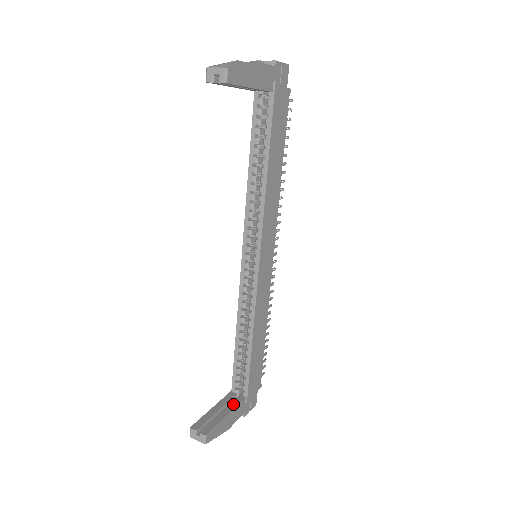
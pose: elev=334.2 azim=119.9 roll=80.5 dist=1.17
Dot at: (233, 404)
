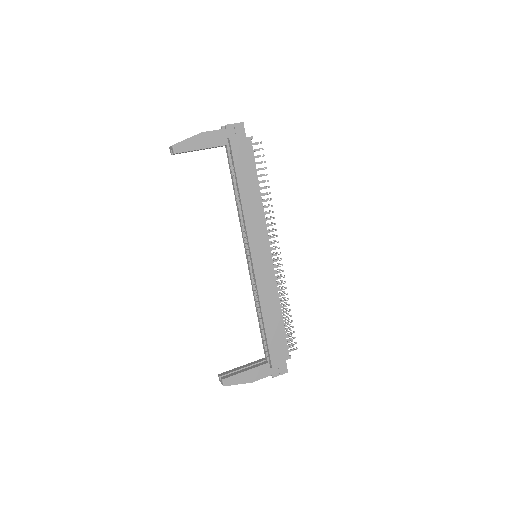
Dot at: (256, 365)
